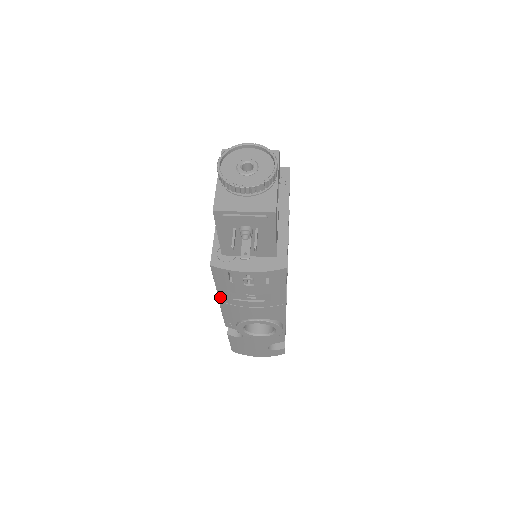
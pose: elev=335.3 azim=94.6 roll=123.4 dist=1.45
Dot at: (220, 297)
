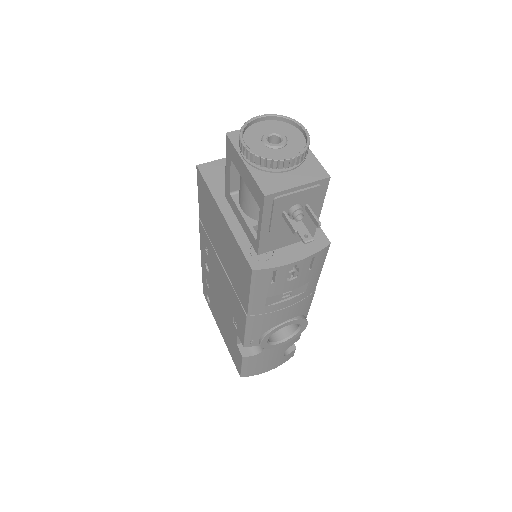
Dot at: (250, 310)
